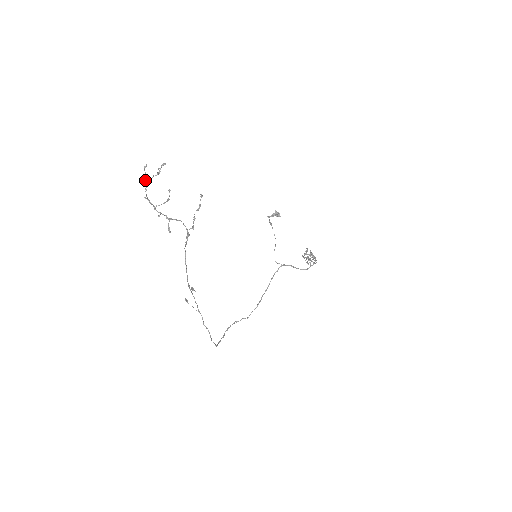
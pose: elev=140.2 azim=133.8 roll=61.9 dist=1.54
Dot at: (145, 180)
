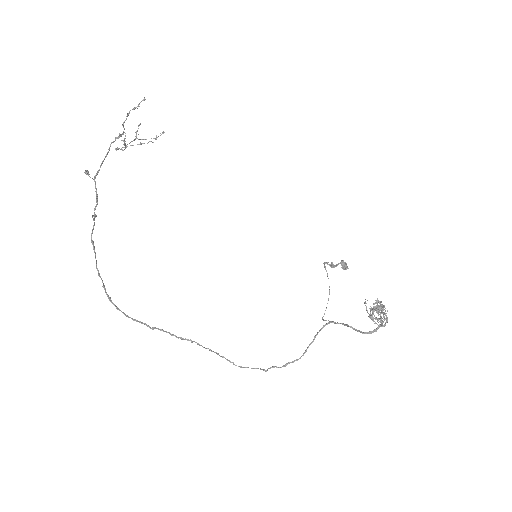
Dot at: (136, 136)
